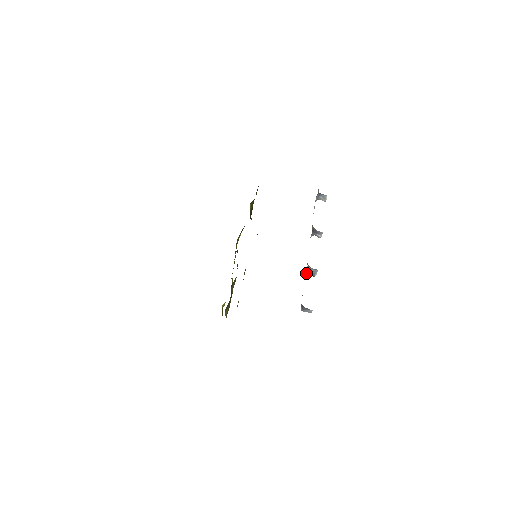
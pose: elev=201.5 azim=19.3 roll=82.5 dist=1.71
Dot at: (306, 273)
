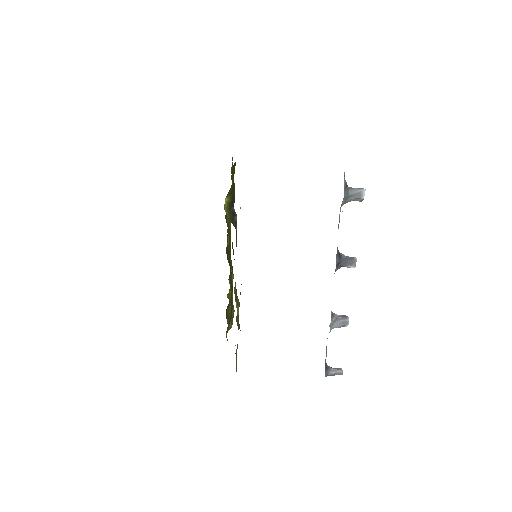
Dot at: occluded
